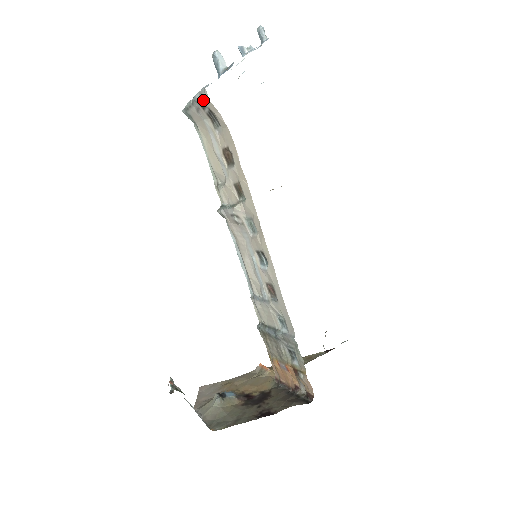
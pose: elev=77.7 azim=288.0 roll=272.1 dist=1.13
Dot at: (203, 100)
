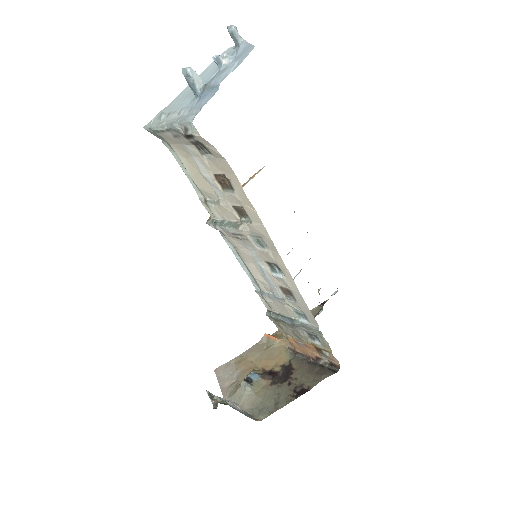
Dot at: (189, 133)
